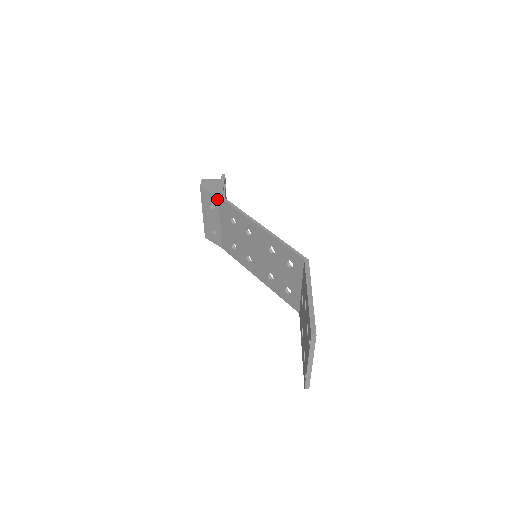
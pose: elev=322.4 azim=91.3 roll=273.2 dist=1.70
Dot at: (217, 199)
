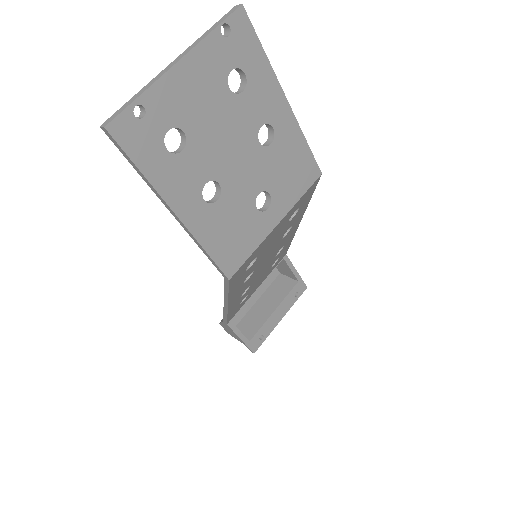
Dot at: occluded
